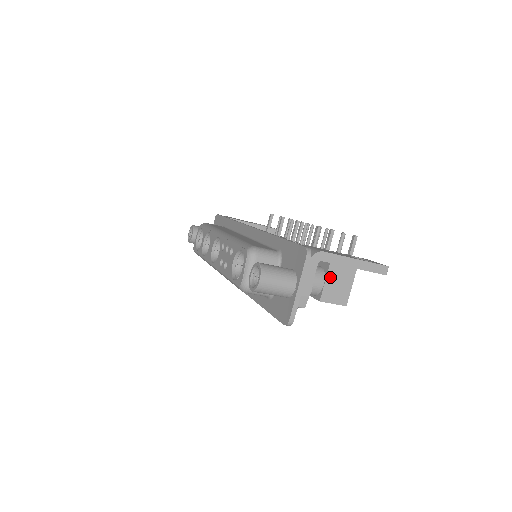
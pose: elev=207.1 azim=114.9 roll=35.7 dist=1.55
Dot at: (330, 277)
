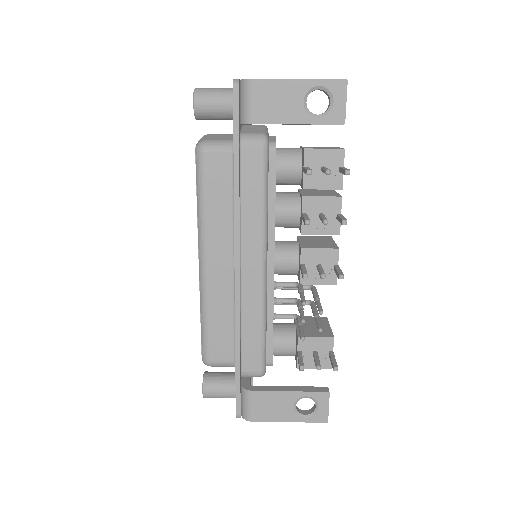
Dot at: occluded
